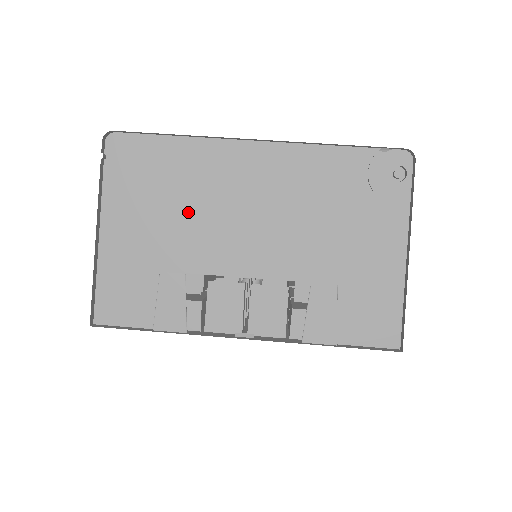
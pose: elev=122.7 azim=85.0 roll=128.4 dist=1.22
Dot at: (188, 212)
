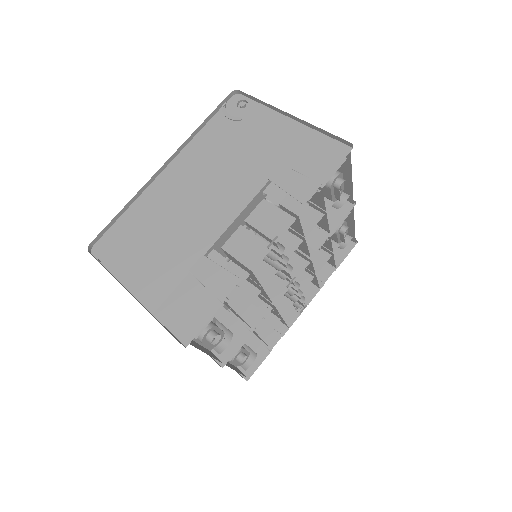
Dot at: (169, 231)
